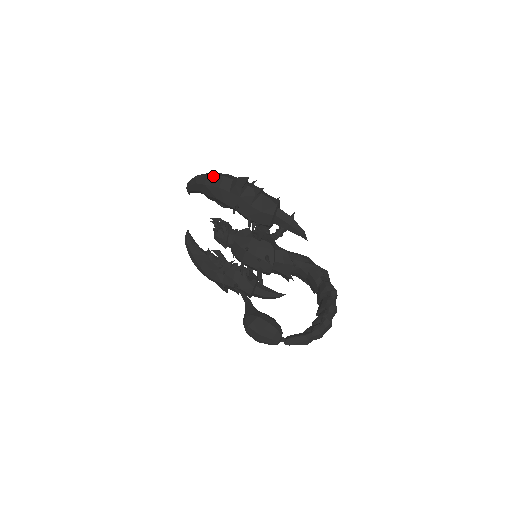
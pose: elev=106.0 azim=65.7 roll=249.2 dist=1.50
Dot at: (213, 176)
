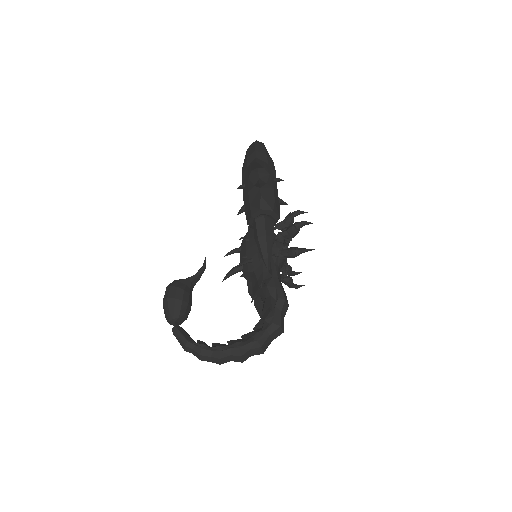
Dot at: (254, 146)
